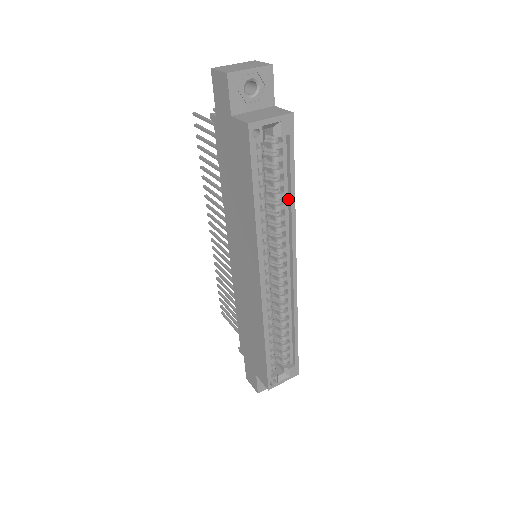
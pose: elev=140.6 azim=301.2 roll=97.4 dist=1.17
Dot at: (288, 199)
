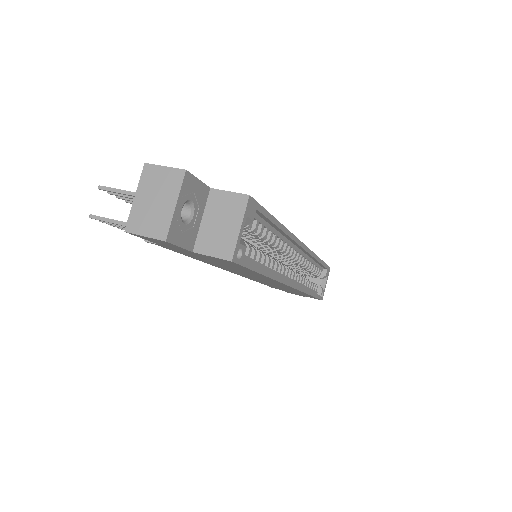
Dot at: (276, 229)
